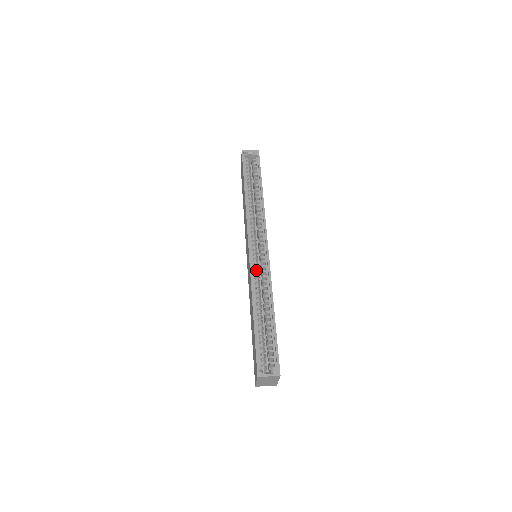
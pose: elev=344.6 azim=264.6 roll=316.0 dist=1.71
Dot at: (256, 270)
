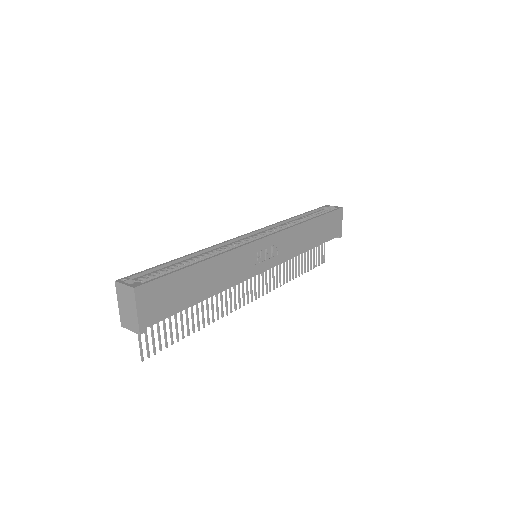
Dot at: (232, 244)
